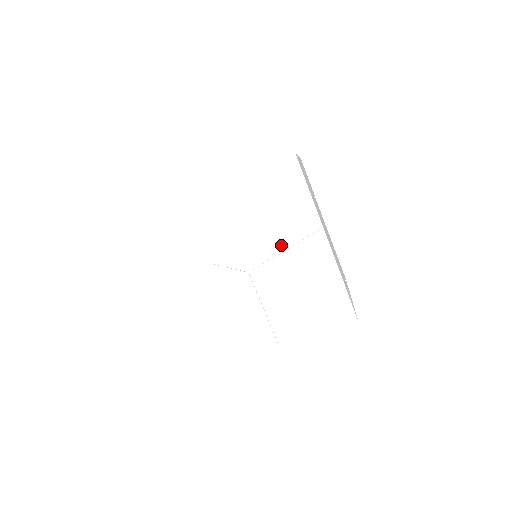
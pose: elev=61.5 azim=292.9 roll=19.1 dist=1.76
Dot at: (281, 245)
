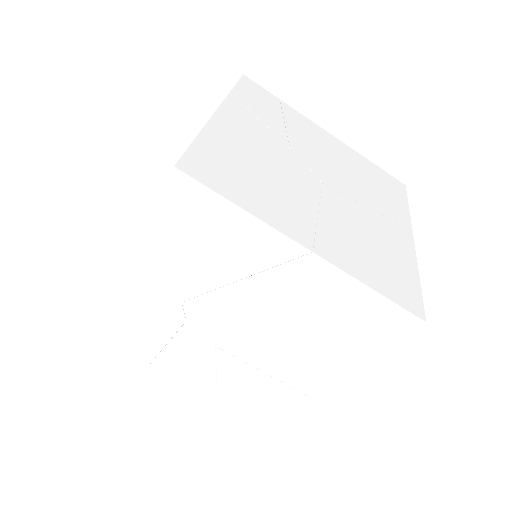
Dot at: (367, 202)
